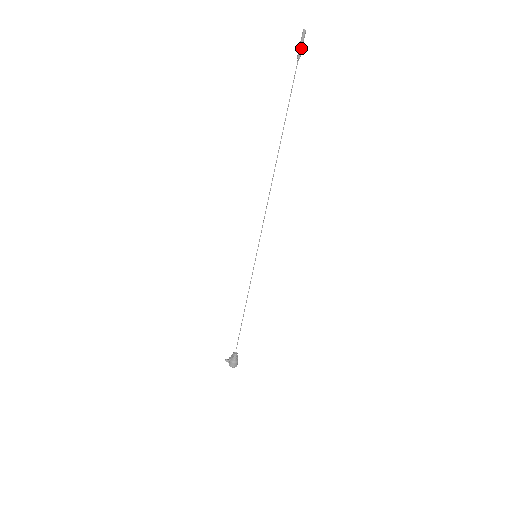
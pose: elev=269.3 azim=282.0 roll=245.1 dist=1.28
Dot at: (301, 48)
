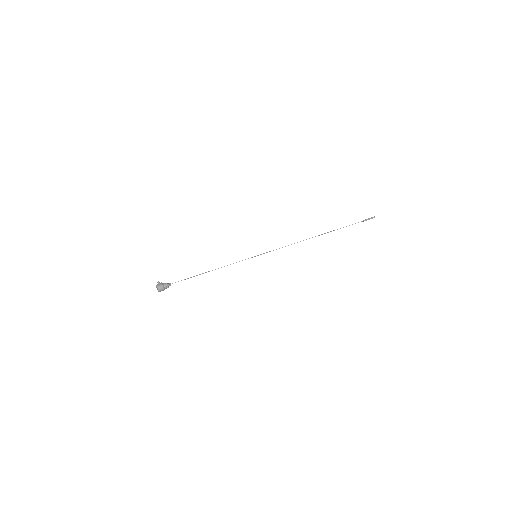
Dot at: (368, 219)
